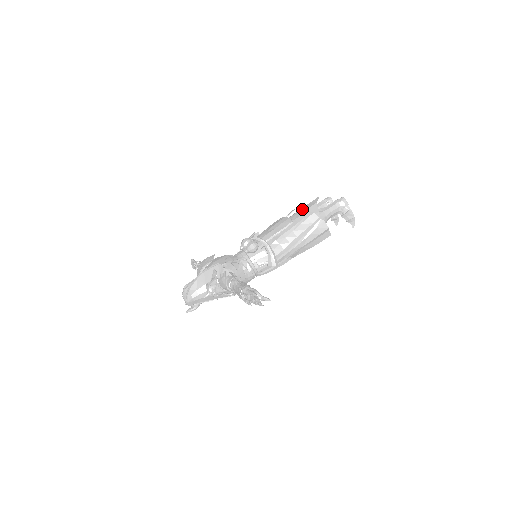
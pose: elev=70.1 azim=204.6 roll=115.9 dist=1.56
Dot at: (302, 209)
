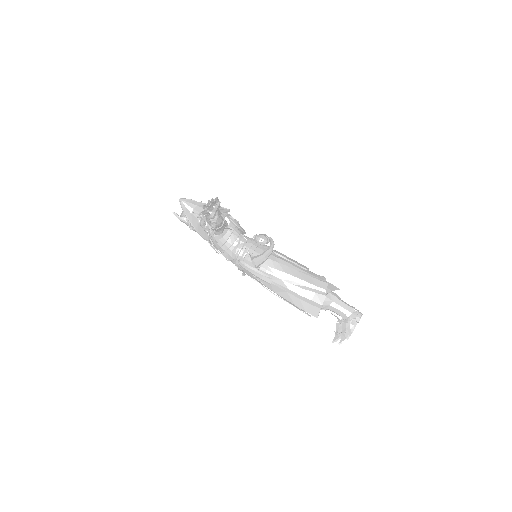
Dot at: occluded
